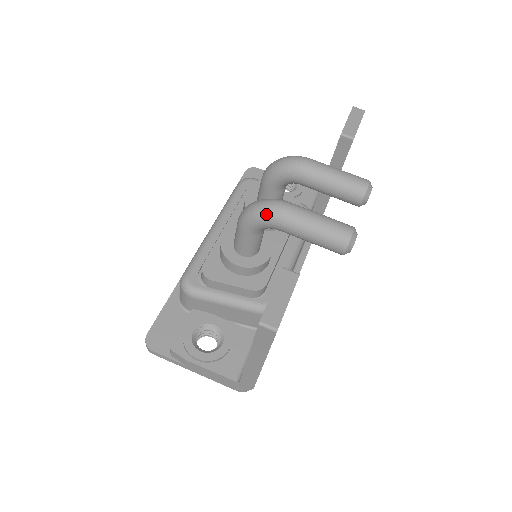
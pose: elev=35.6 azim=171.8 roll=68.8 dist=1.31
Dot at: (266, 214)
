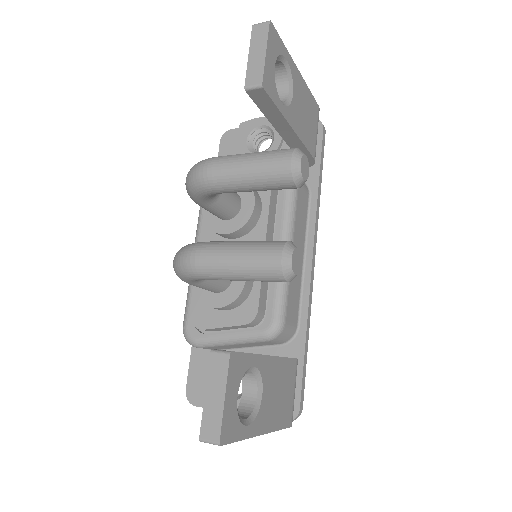
Dot at: (185, 273)
